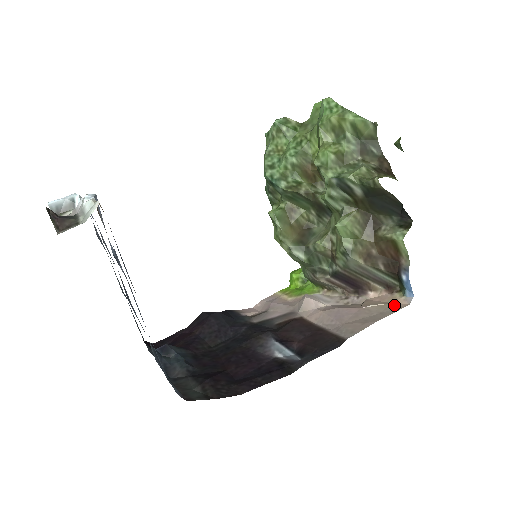
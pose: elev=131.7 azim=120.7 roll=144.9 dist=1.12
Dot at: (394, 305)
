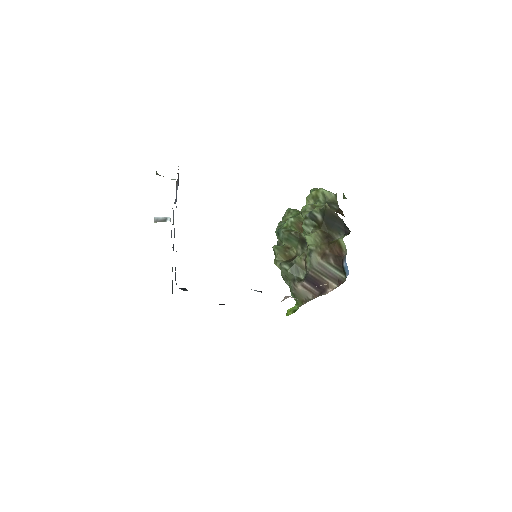
Dot at: occluded
